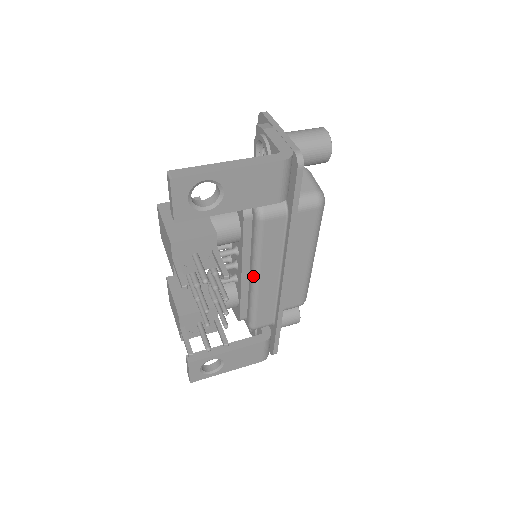
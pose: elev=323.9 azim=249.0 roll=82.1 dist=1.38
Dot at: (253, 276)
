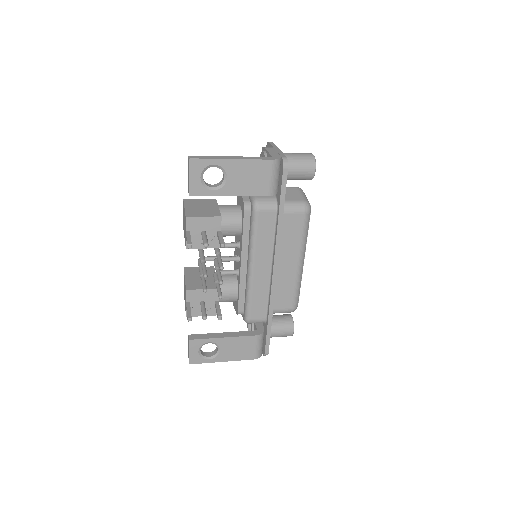
Dot at: (249, 265)
